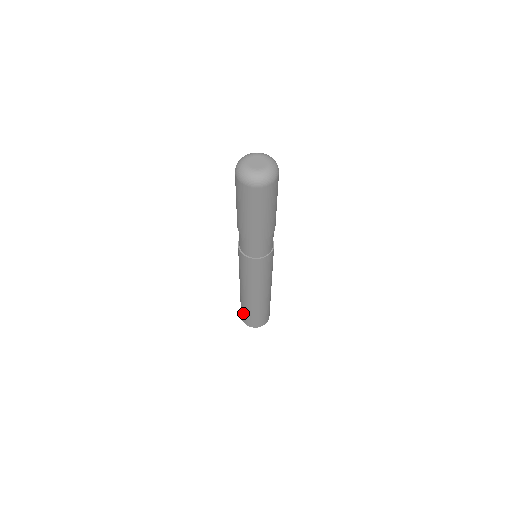
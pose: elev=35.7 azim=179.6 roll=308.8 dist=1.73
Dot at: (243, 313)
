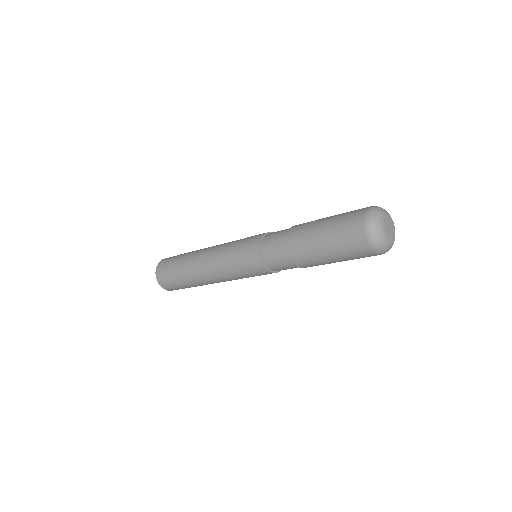
Dot at: (170, 264)
